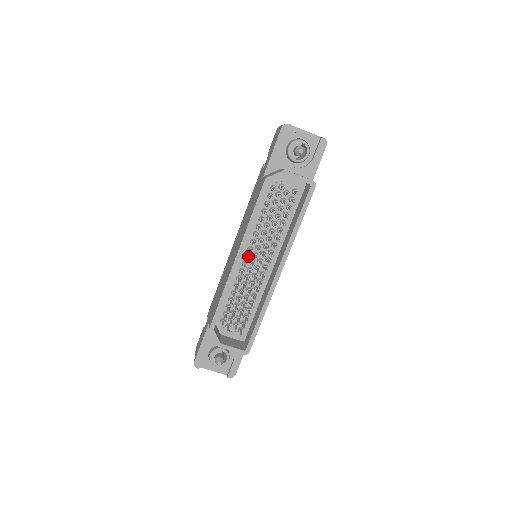
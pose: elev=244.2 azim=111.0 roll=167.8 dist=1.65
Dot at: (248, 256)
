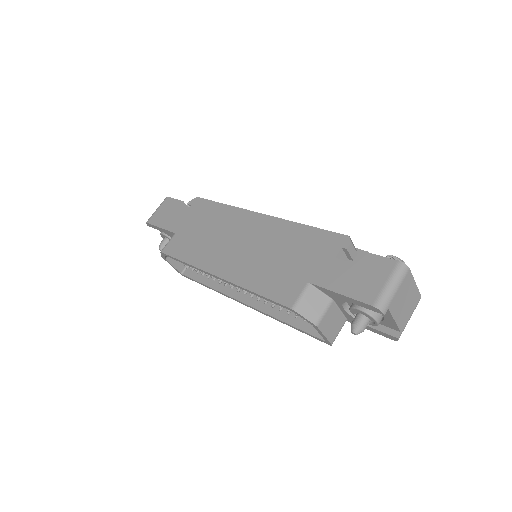
Dot at: occluded
